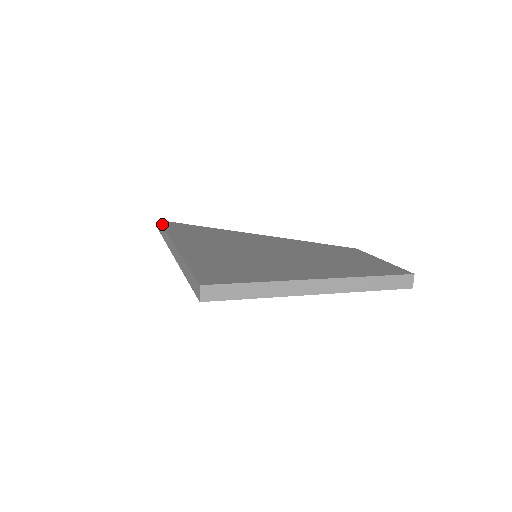
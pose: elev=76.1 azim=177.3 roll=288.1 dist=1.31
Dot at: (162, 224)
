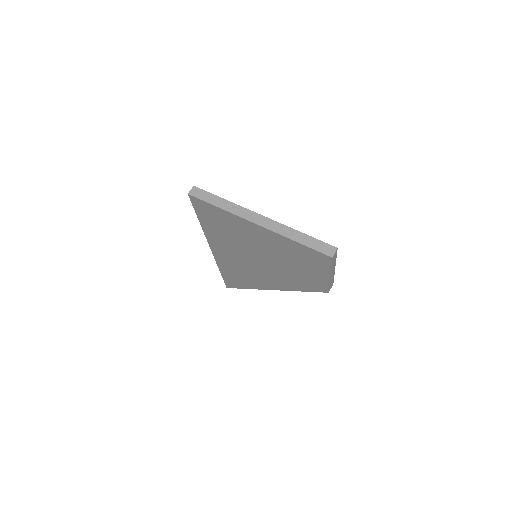
Dot at: occluded
